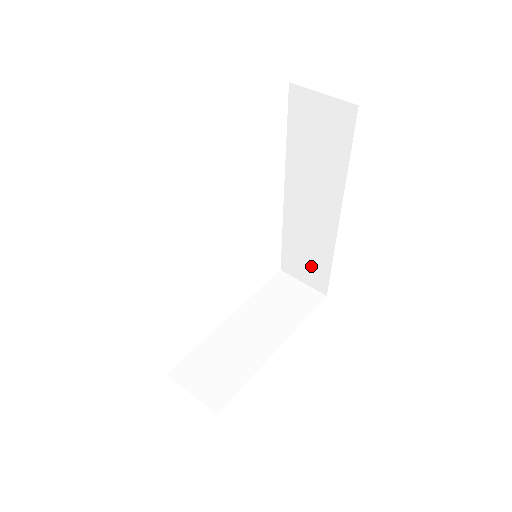
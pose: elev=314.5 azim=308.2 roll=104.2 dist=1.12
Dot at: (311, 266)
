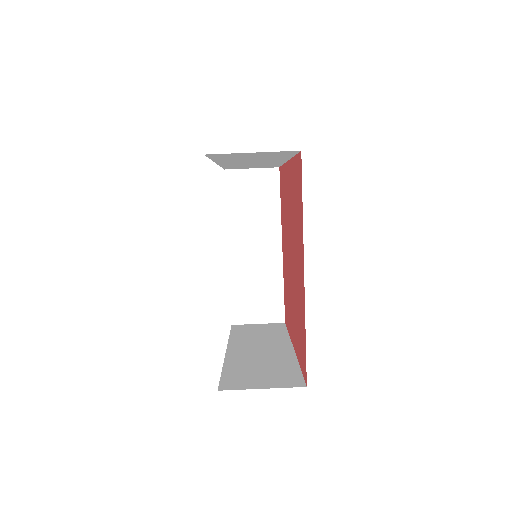
Dot at: occluded
